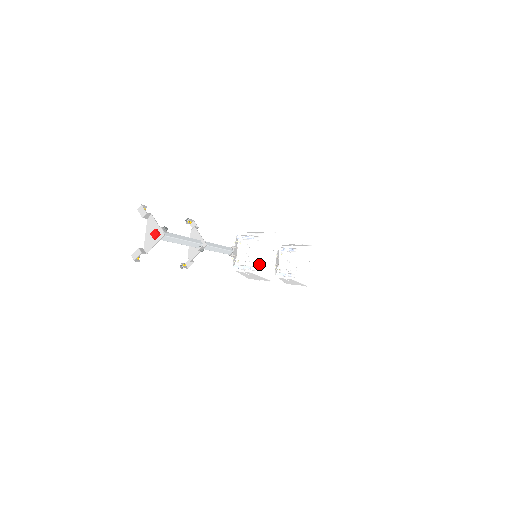
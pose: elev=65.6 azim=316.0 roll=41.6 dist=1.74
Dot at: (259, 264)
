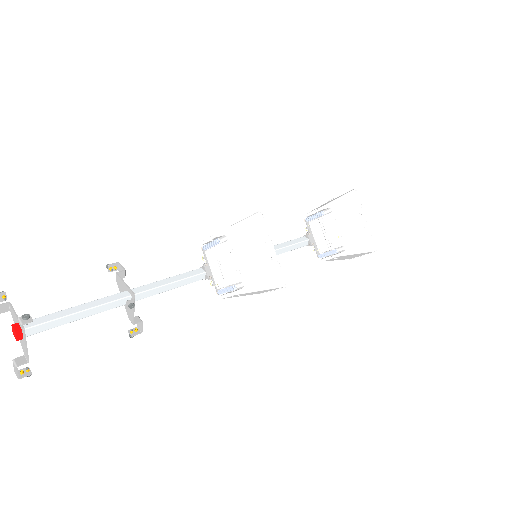
Dot at: (245, 275)
